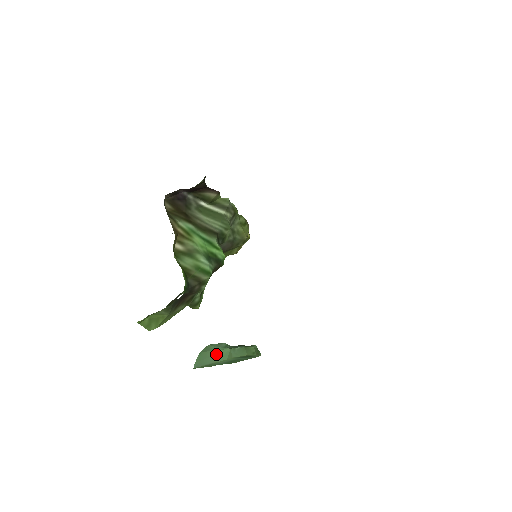
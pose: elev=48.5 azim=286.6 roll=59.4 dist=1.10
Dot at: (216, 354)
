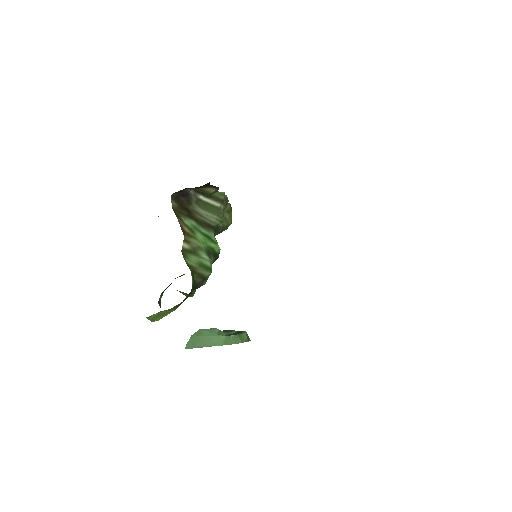
Dot at: (210, 339)
